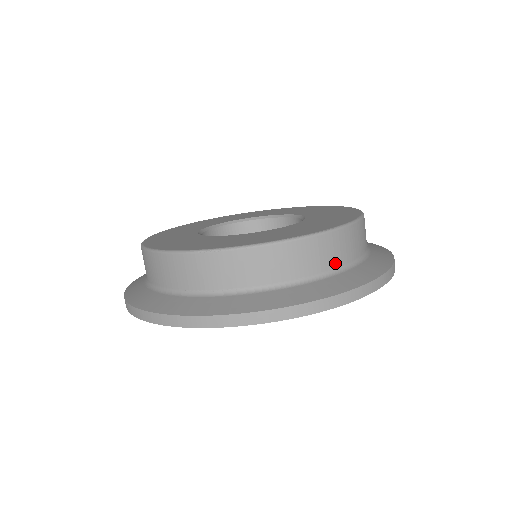
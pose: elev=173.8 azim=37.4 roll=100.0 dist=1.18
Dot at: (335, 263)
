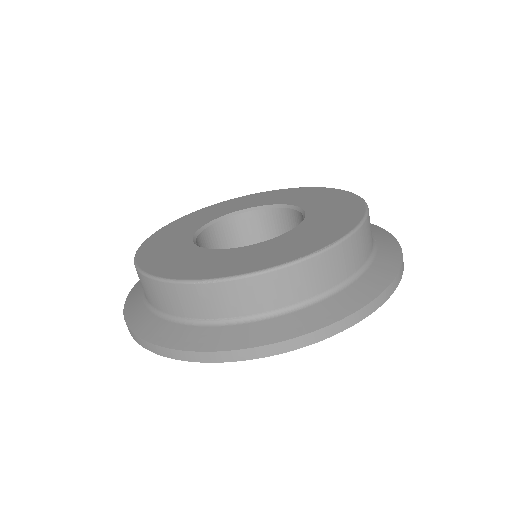
Dot at: (340, 277)
